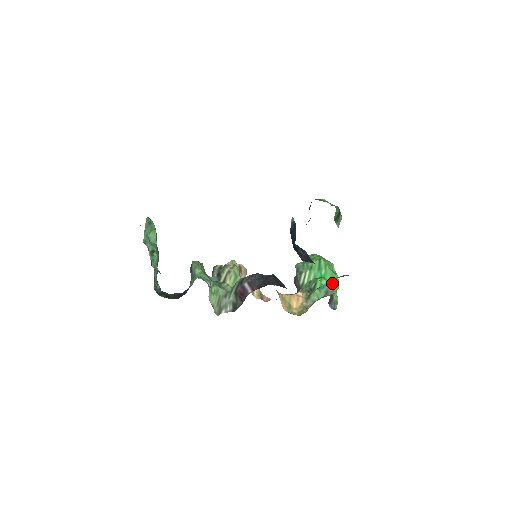
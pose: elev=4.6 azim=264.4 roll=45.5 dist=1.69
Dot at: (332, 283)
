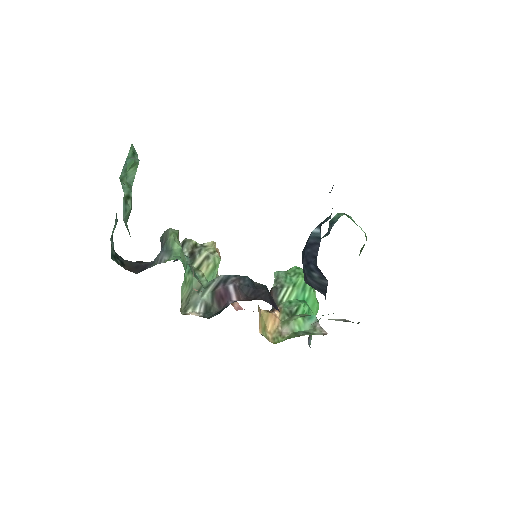
Dot at: (312, 312)
